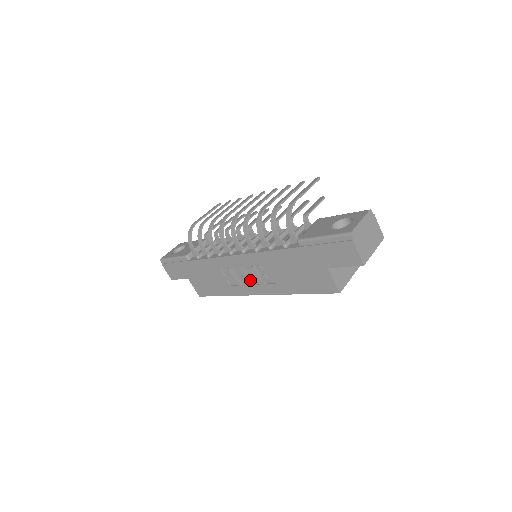
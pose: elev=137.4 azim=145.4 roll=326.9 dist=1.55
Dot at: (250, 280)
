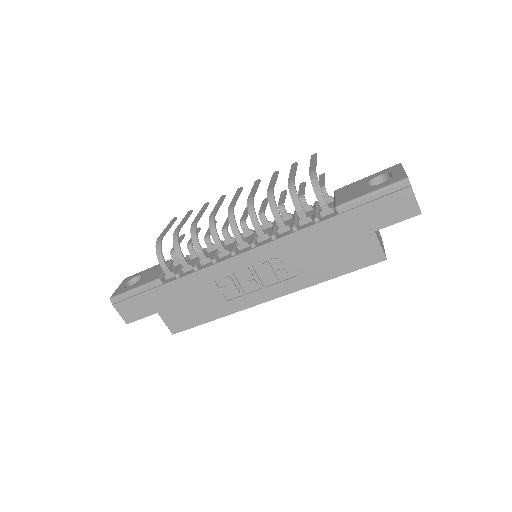
Dot at: (260, 282)
